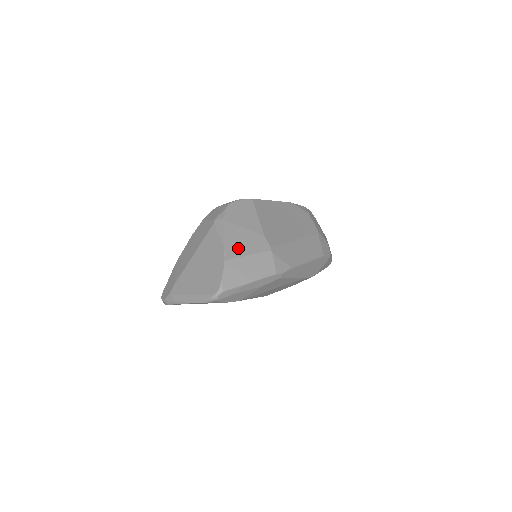
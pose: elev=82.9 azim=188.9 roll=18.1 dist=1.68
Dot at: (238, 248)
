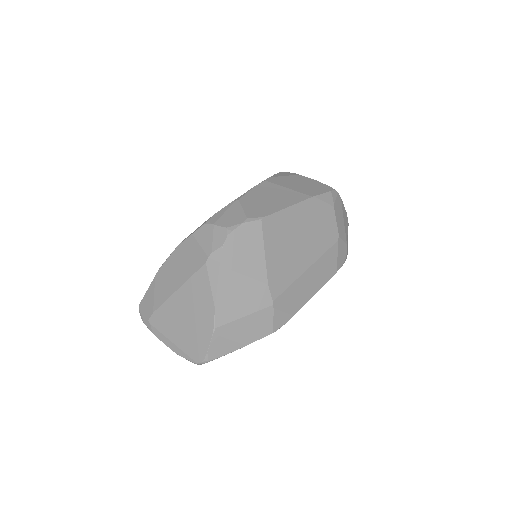
Dot at: (232, 308)
